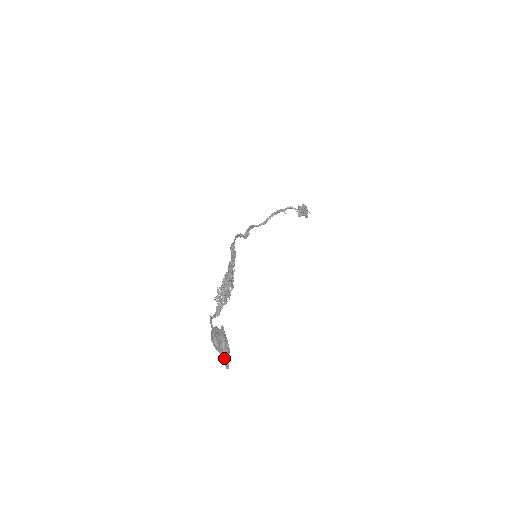
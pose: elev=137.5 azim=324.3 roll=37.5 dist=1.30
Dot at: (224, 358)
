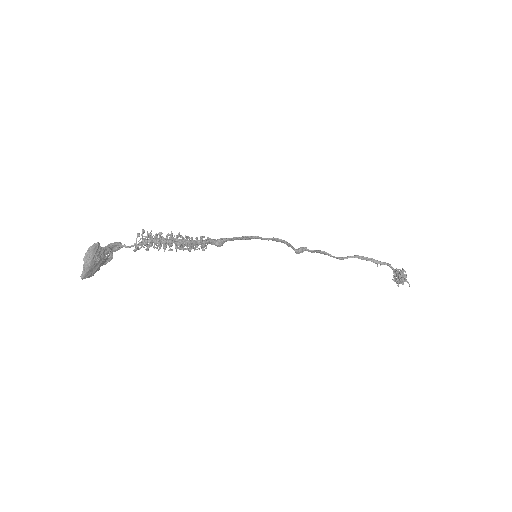
Dot at: (84, 268)
